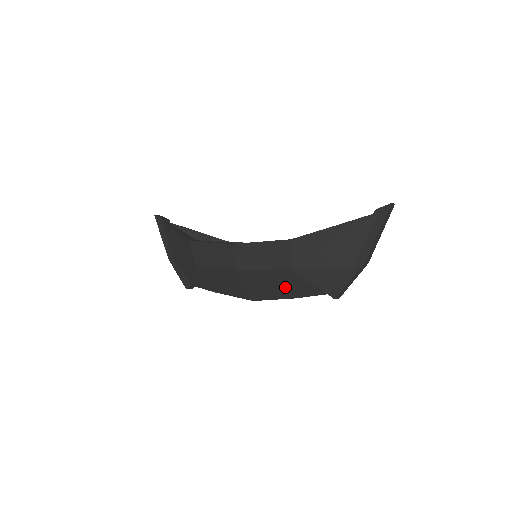
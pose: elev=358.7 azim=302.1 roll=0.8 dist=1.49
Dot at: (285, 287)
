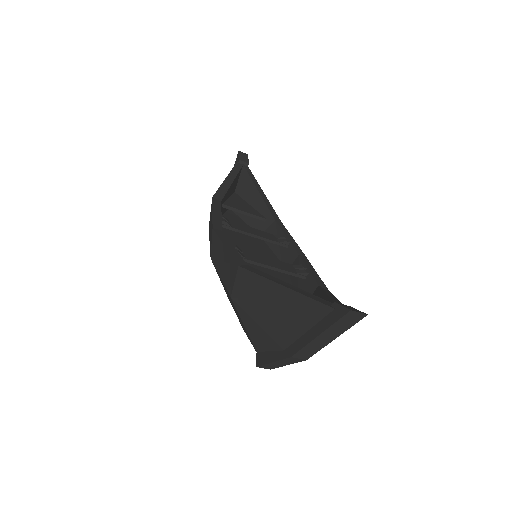
Dot at: occluded
